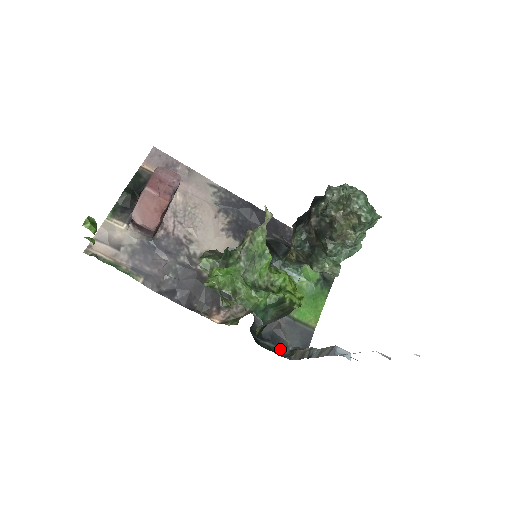
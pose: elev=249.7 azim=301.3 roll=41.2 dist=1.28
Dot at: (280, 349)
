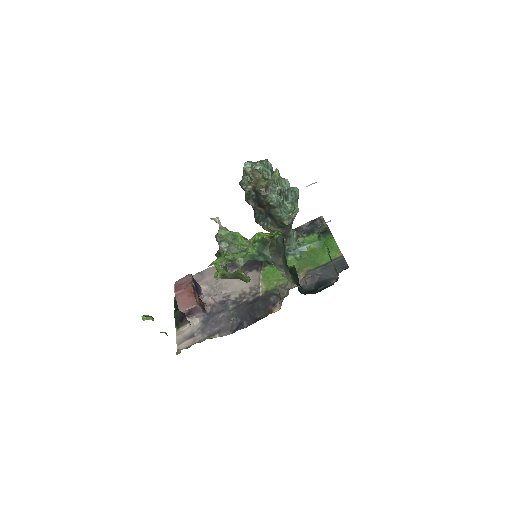
Dot at: (330, 284)
